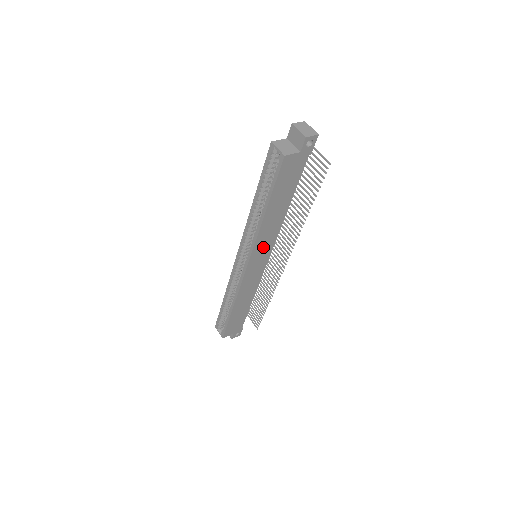
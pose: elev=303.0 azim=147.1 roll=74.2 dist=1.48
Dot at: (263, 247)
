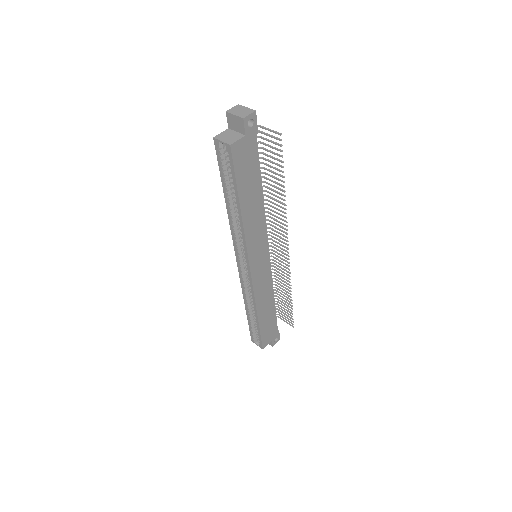
Dot at: (257, 244)
